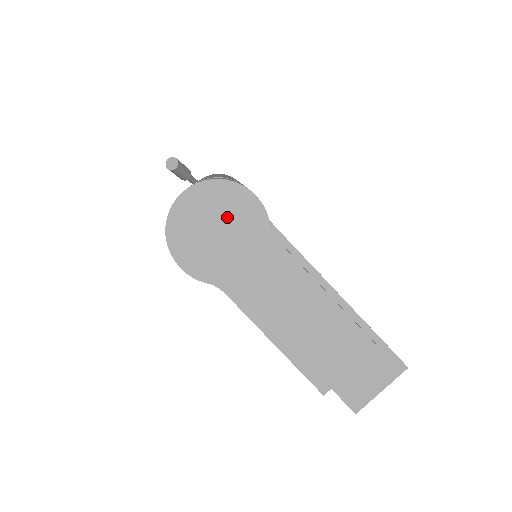
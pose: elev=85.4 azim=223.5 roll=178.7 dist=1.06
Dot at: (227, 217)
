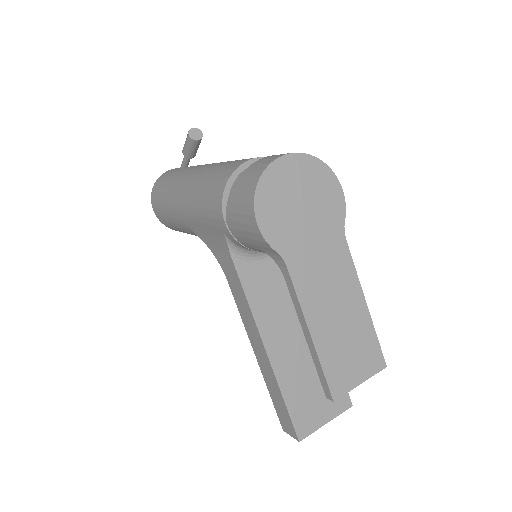
Dot at: (314, 197)
